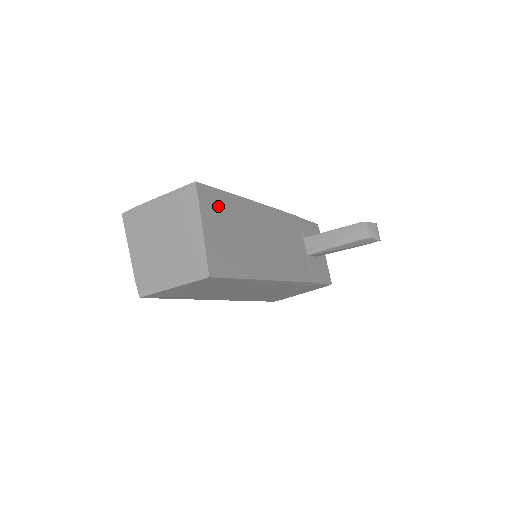
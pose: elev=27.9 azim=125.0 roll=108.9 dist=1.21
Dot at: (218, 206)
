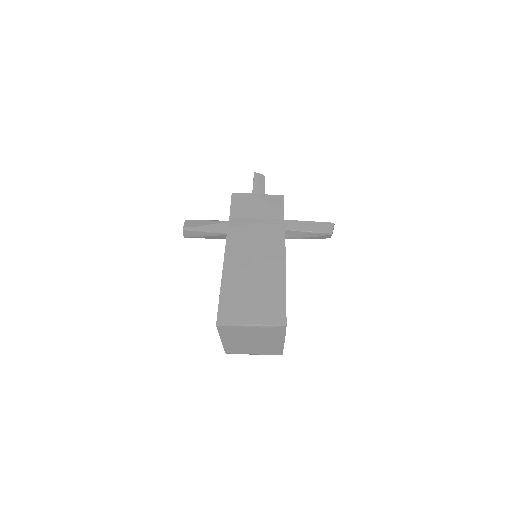
Dot at: occluded
